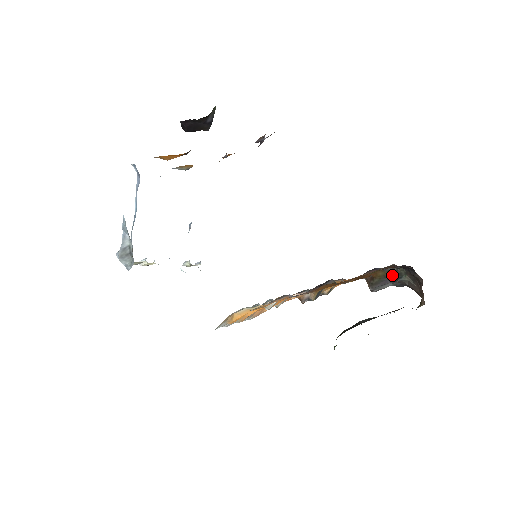
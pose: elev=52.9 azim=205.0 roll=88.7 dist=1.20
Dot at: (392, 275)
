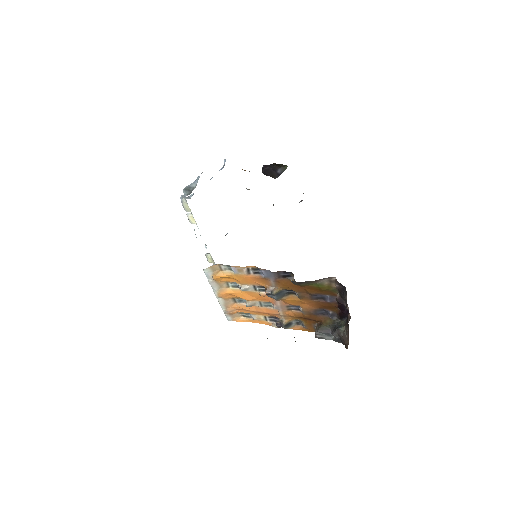
Dot at: (335, 325)
